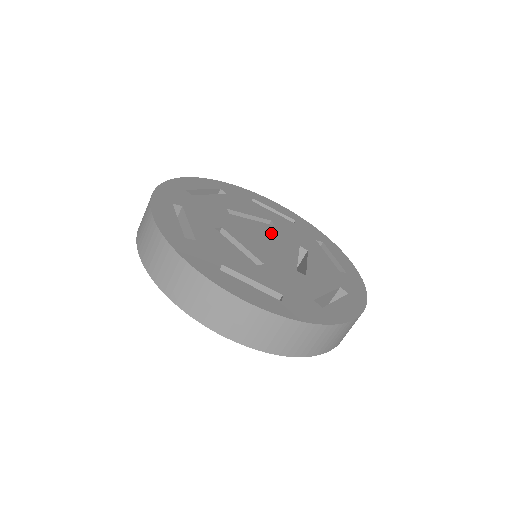
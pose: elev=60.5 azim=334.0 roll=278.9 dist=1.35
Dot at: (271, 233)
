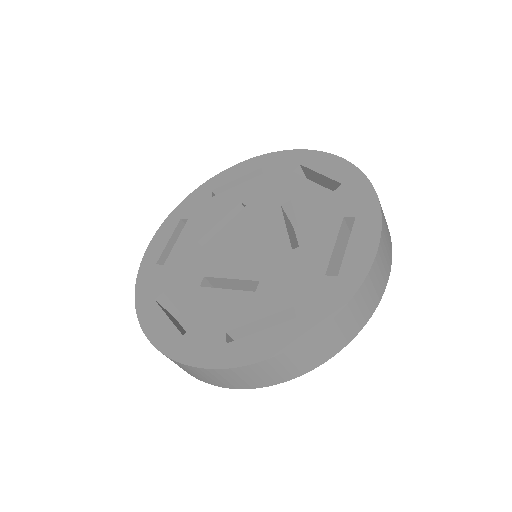
Dot at: (247, 223)
